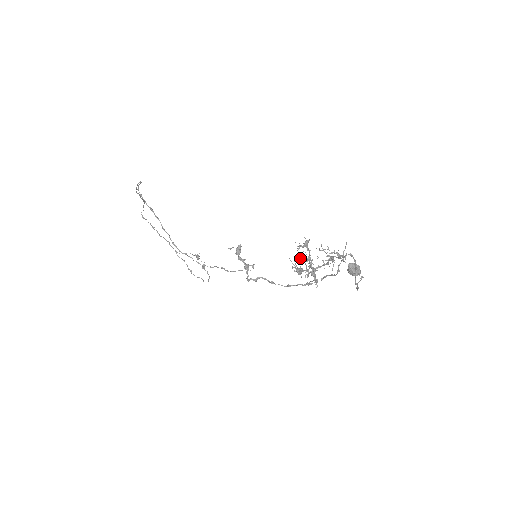
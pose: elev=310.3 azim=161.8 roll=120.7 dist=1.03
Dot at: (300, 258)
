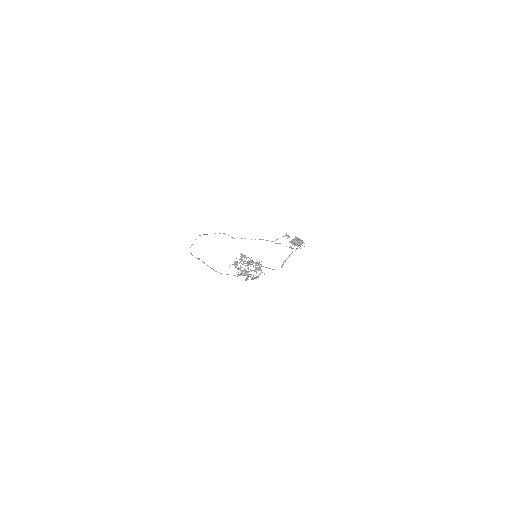
Dot at: (239, 269)
